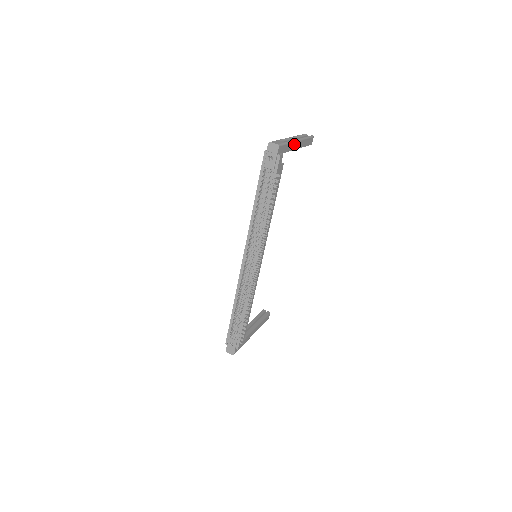
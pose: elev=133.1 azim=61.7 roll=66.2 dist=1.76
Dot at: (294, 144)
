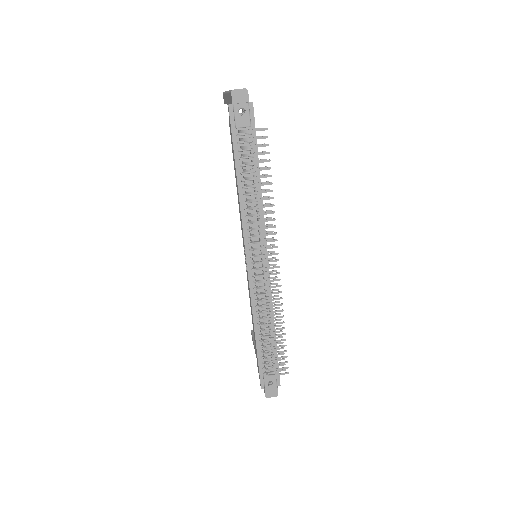
Dot at: occluded
